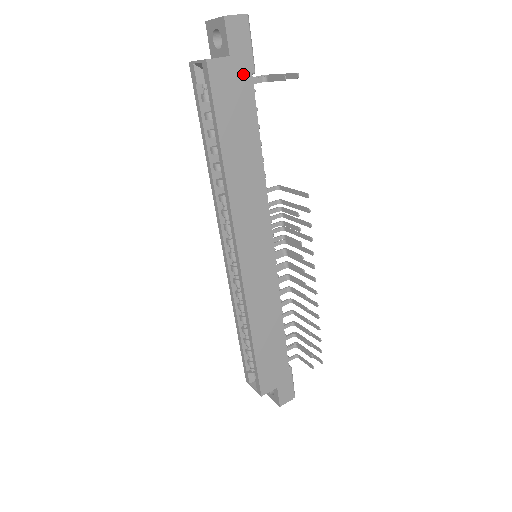
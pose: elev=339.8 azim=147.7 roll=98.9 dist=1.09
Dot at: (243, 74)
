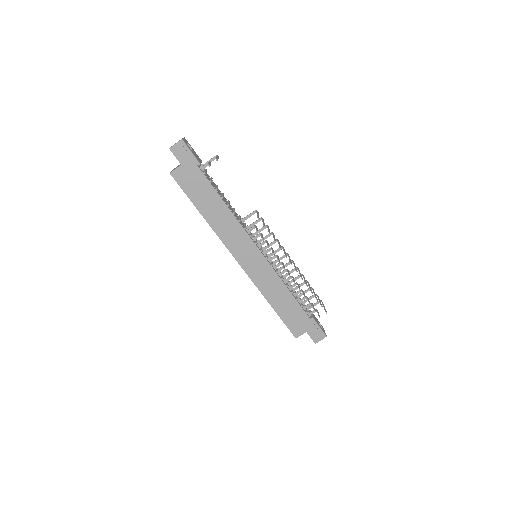
Dot at: (193, 169)
